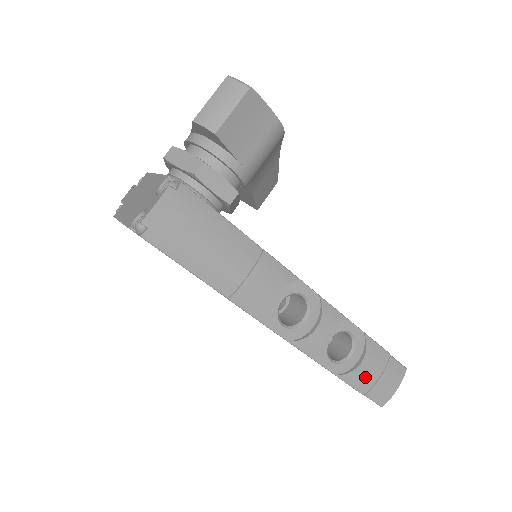
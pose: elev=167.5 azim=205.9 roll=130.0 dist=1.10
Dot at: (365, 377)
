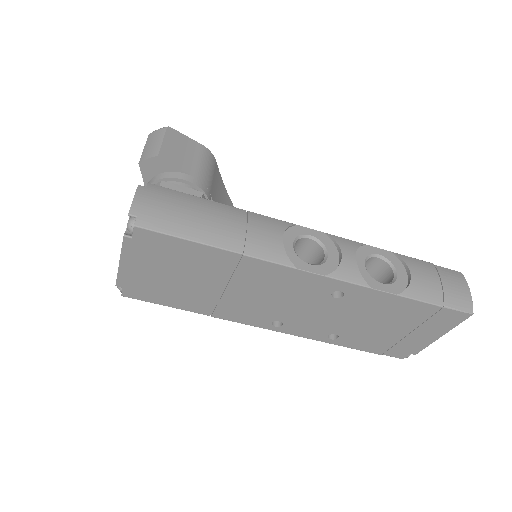
Dot at: (427, 287)
